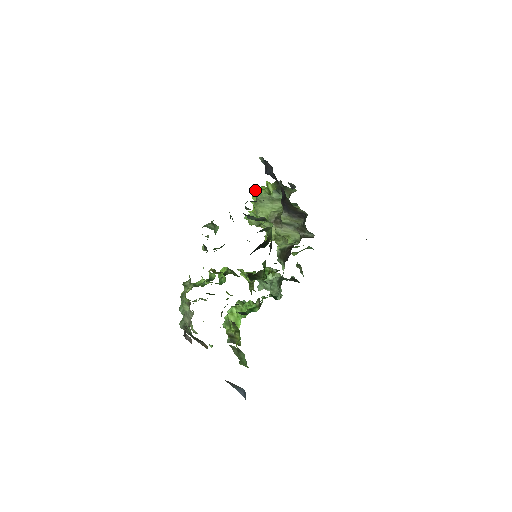
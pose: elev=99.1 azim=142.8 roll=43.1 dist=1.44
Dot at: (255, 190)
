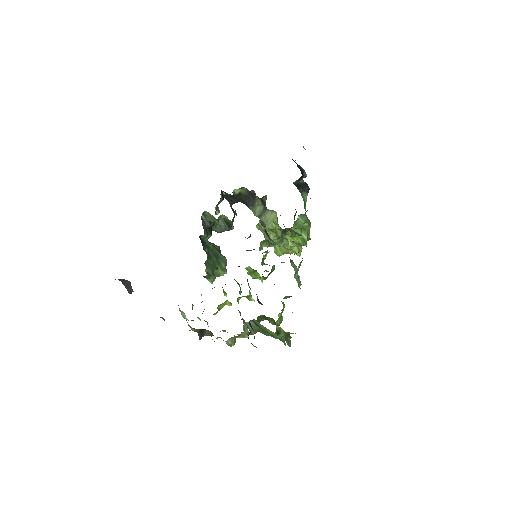
Dot at: occluded
